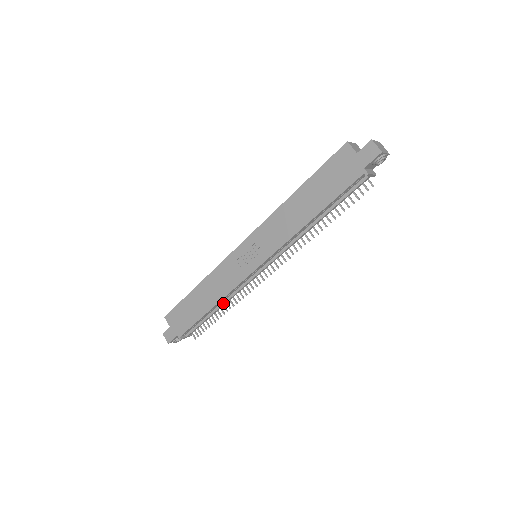
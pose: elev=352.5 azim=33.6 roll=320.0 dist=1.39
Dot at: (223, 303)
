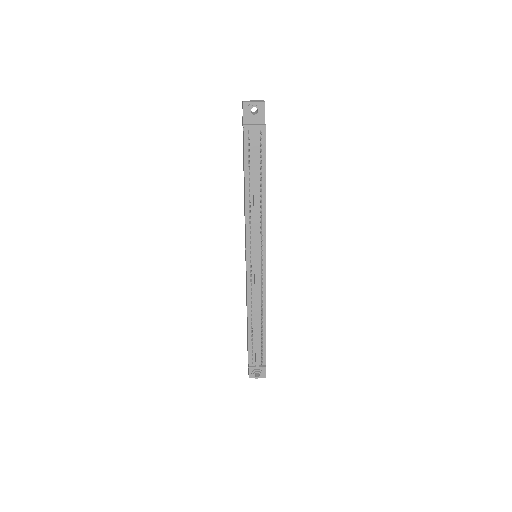
Dot at: (255, 315)
